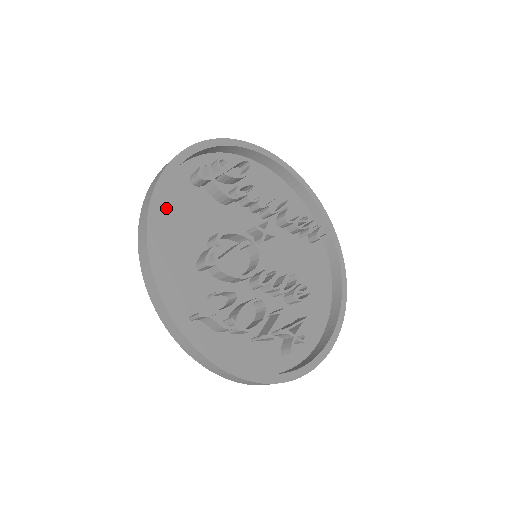
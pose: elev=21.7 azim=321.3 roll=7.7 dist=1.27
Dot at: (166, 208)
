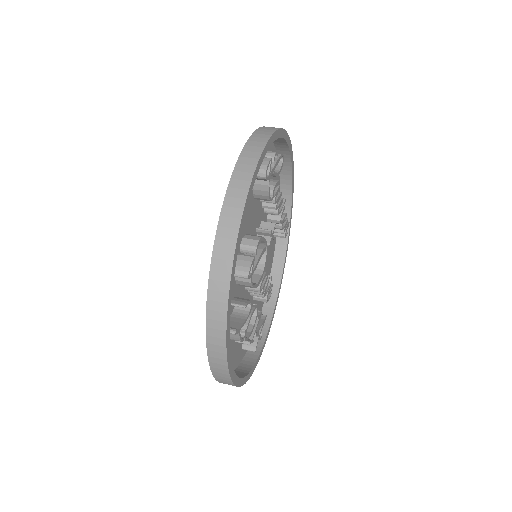
Dot at: occluded
